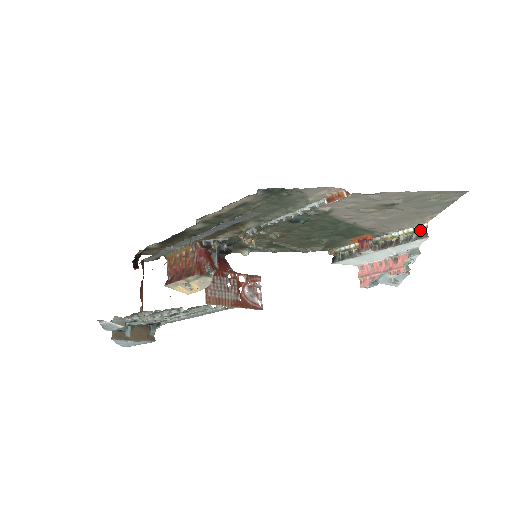
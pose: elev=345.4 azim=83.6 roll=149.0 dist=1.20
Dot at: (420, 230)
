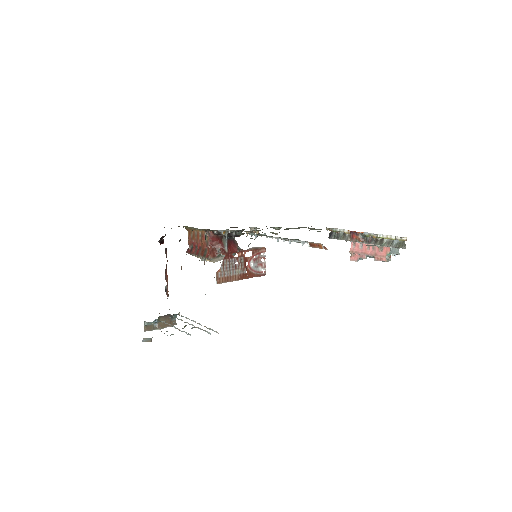
Dot at: (401, 239)
